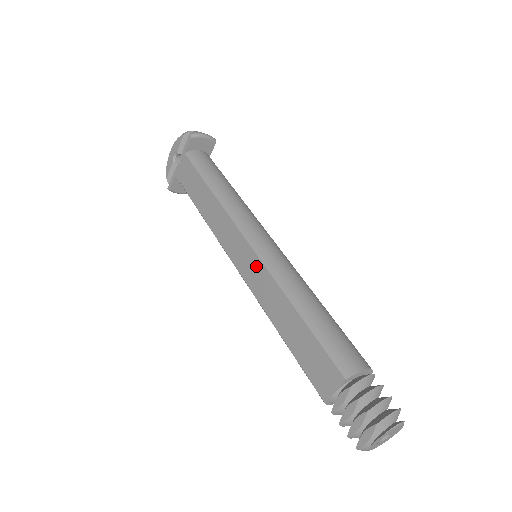
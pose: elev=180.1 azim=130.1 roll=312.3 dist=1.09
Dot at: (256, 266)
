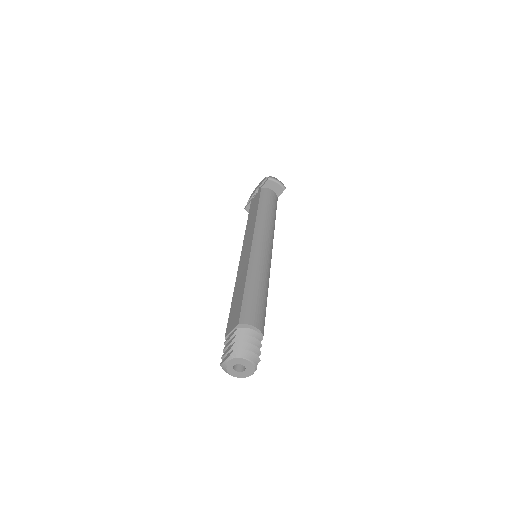
Dot at: (247, 256)
